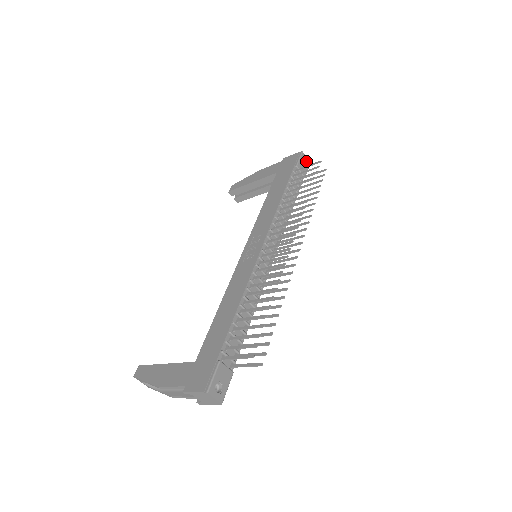
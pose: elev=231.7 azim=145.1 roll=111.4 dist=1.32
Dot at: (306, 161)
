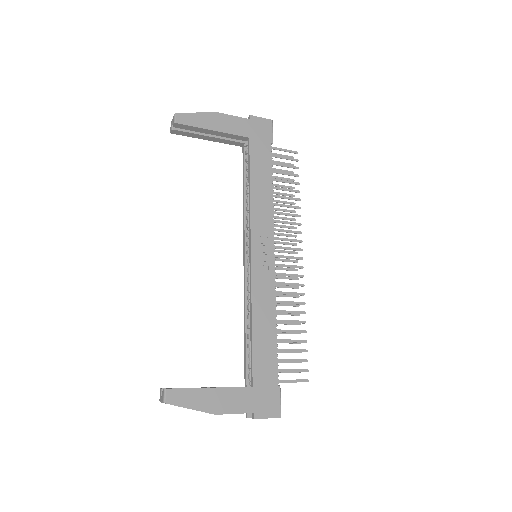
Dot at: occluded
